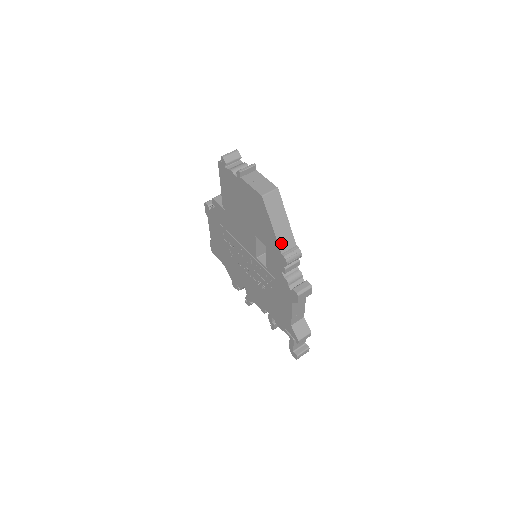
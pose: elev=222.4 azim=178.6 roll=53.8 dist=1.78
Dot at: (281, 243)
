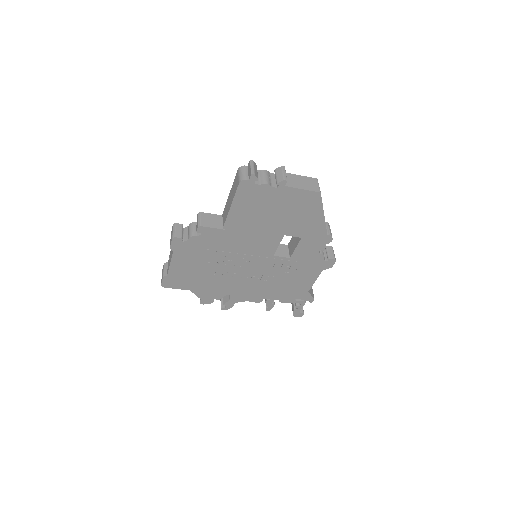
Dot at: (325, 226)
